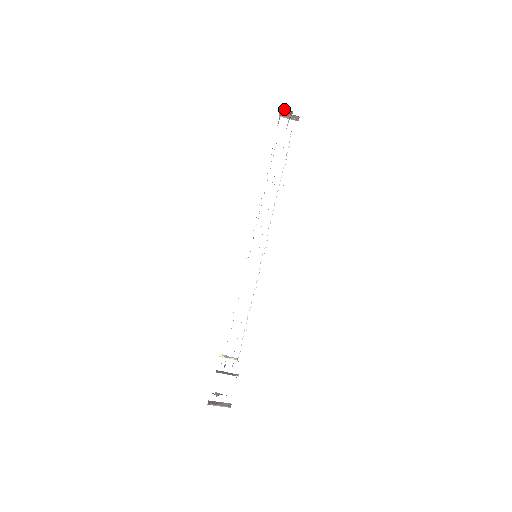
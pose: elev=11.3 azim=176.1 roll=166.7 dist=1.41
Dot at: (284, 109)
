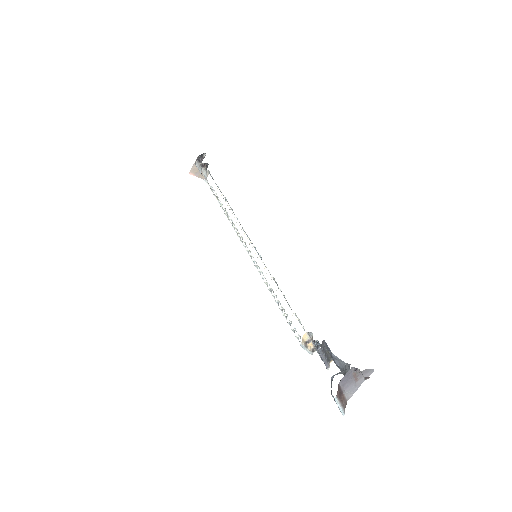
Dot at: (202, 159)
